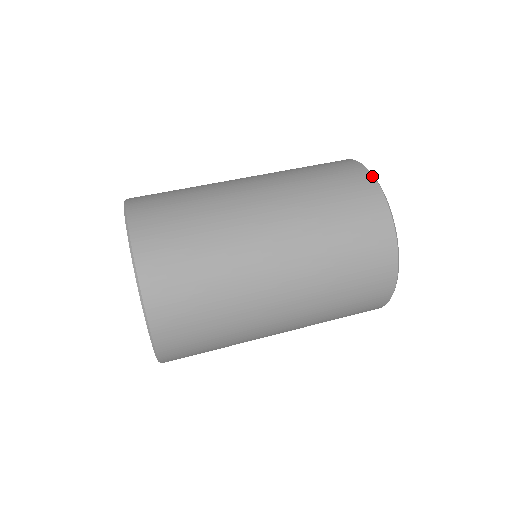
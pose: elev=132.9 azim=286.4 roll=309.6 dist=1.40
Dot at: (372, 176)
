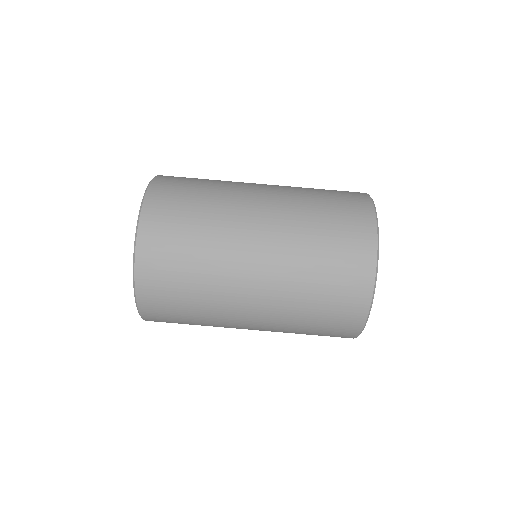
Dot at: (371, 201)
